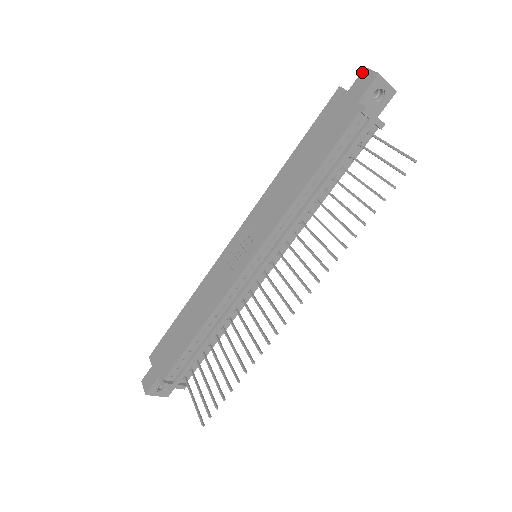
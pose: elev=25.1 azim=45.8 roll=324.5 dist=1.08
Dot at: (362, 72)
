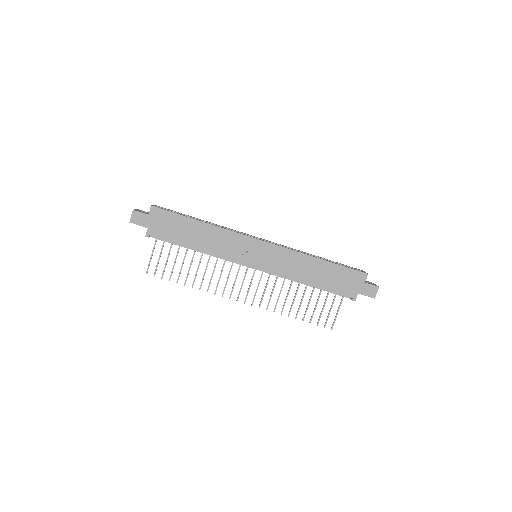
Dot at: (376, 287)
